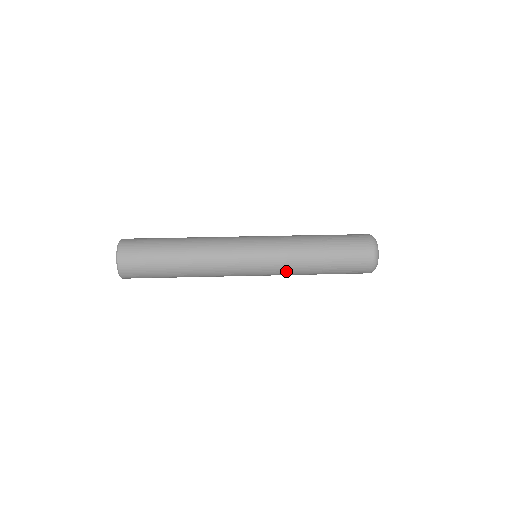
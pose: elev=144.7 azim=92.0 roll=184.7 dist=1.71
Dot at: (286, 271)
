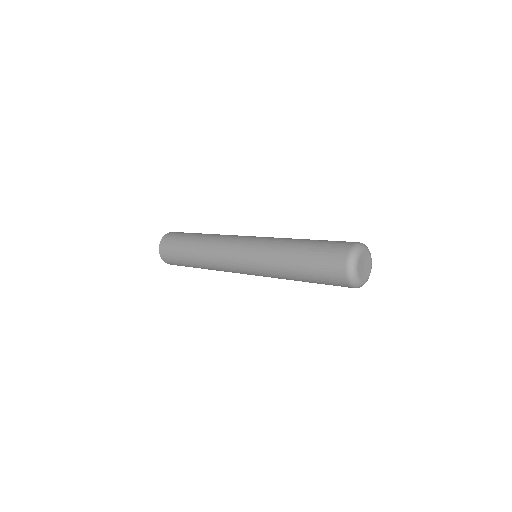
Dot at: (274, 277)
